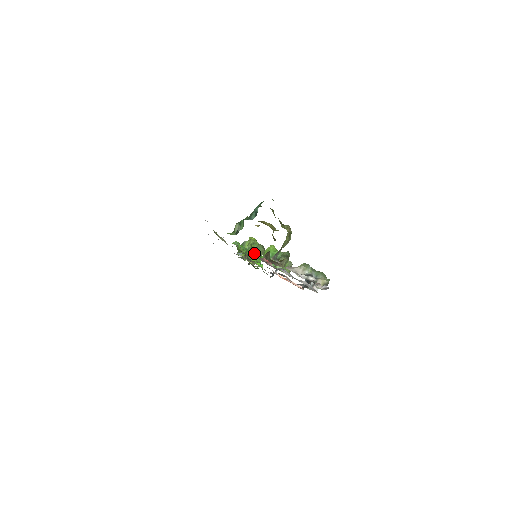
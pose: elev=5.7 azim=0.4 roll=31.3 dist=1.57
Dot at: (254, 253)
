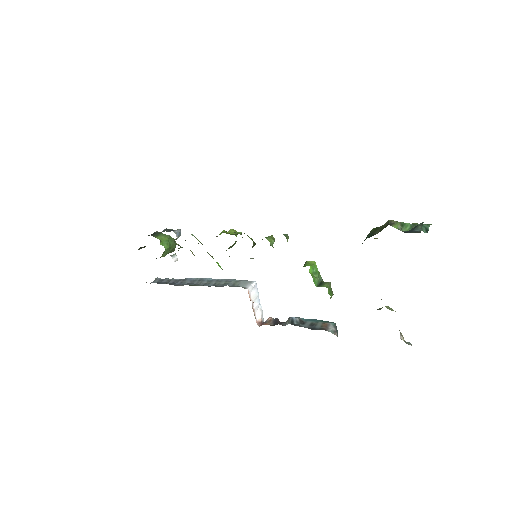
Dot at: occluded
